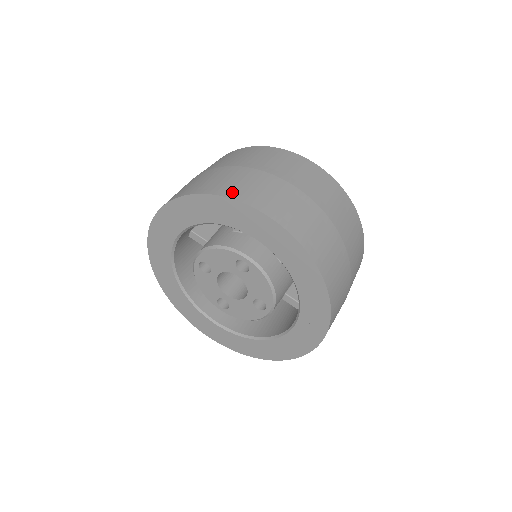
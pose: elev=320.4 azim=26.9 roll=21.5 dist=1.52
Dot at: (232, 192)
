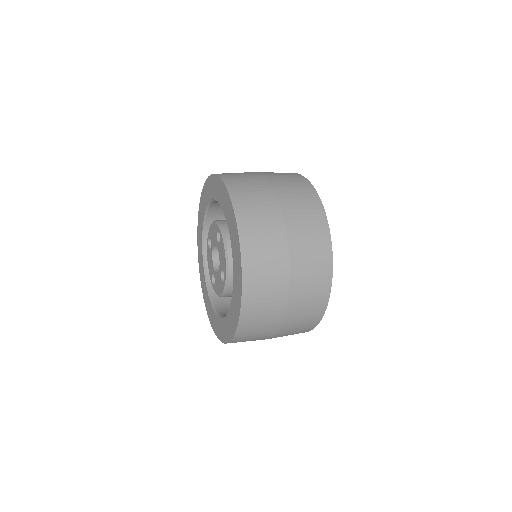
Dot at: (223, 174)
